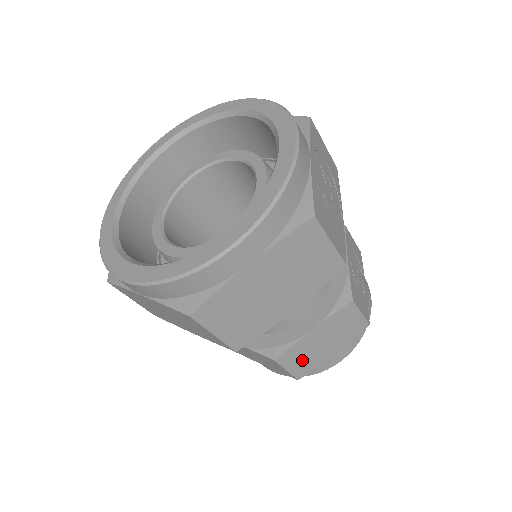
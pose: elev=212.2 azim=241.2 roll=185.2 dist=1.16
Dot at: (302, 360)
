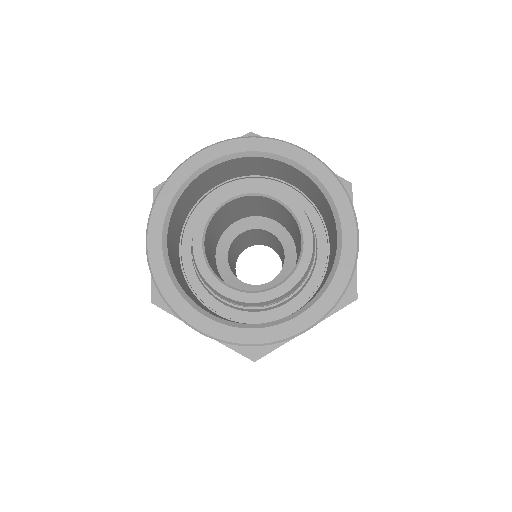
Dot at: occluded
